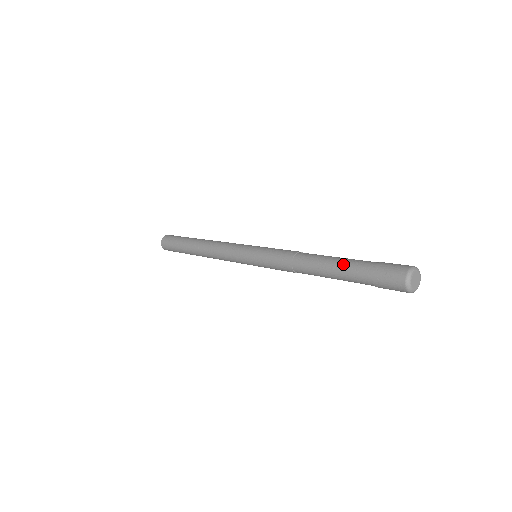
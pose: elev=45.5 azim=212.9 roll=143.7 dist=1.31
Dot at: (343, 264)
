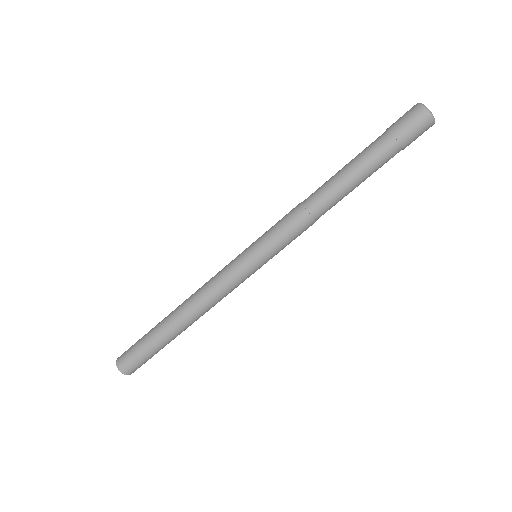
Dot at: (357, 158)
